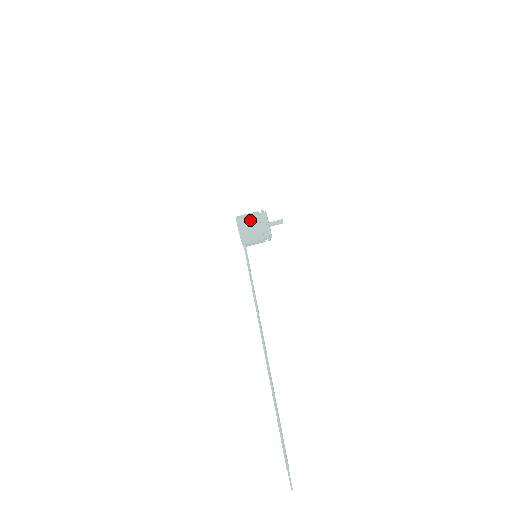
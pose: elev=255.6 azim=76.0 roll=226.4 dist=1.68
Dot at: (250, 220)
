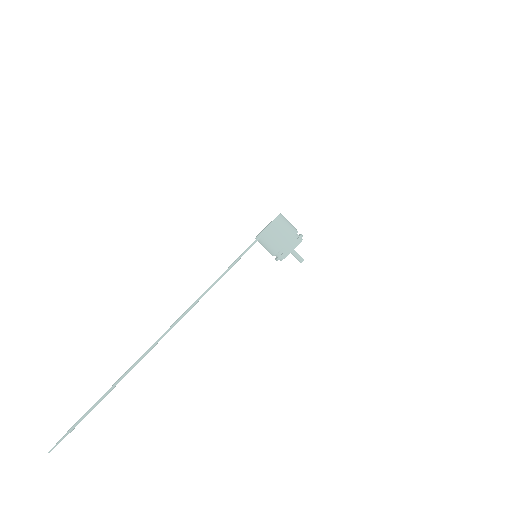
Dot at: (287, 229)
